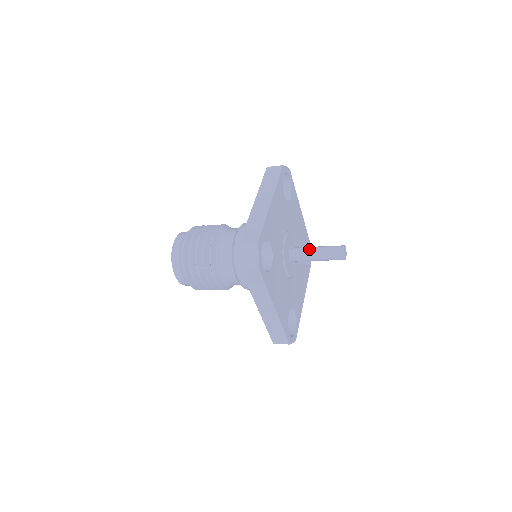
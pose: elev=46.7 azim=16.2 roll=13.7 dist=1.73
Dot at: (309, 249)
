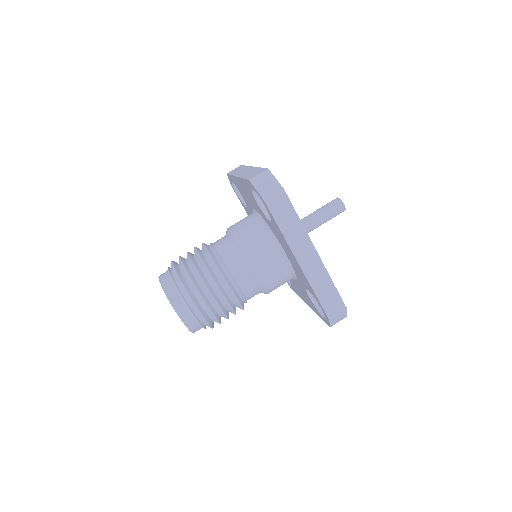
Dot at: (313, 225)
